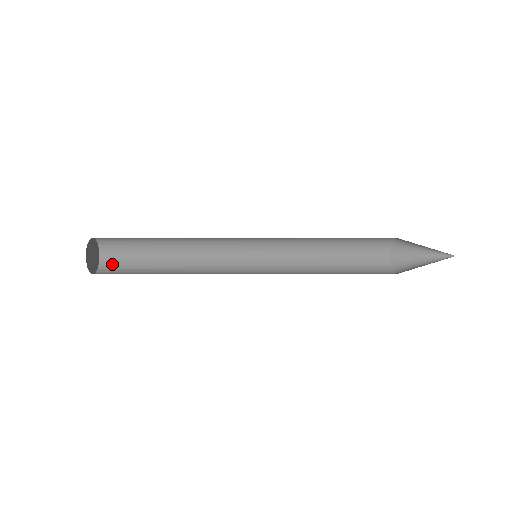
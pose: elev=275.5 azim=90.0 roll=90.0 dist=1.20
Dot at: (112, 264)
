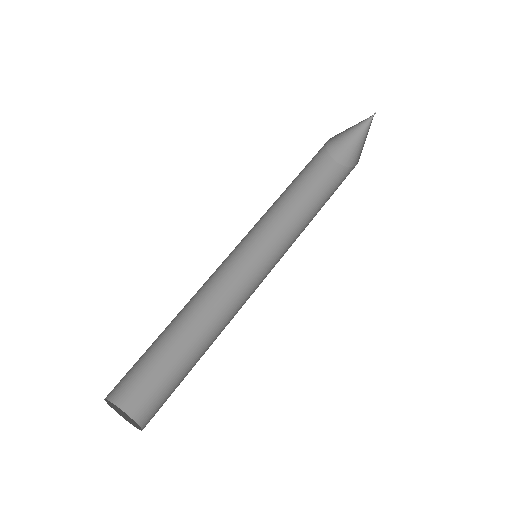
Dot at: (152, 411)
